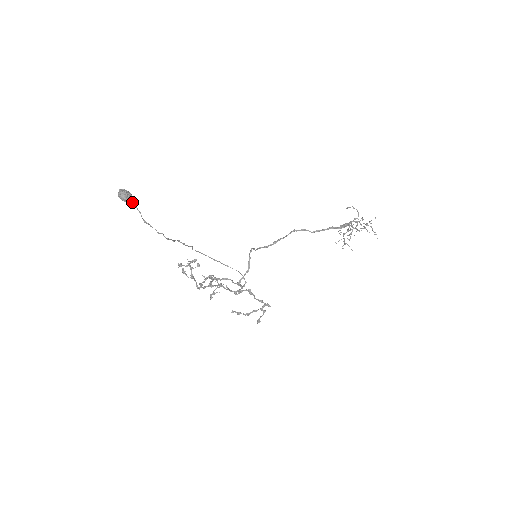
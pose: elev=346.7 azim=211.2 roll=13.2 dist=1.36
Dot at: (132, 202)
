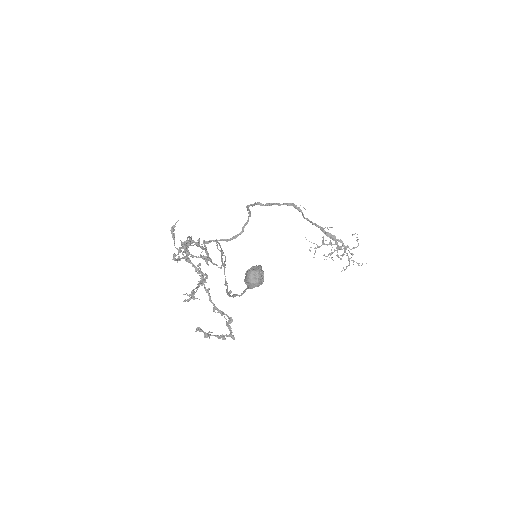
Dot at: occluded
